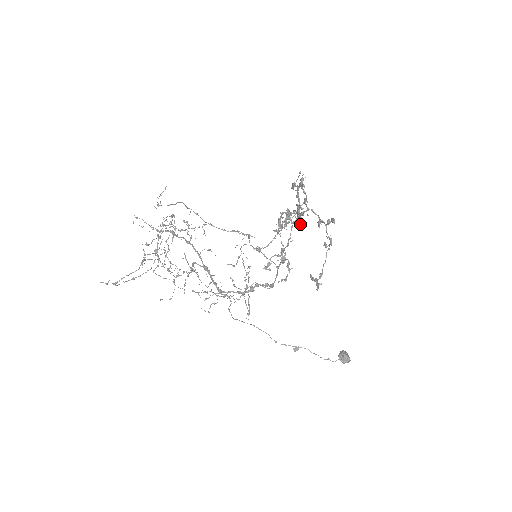
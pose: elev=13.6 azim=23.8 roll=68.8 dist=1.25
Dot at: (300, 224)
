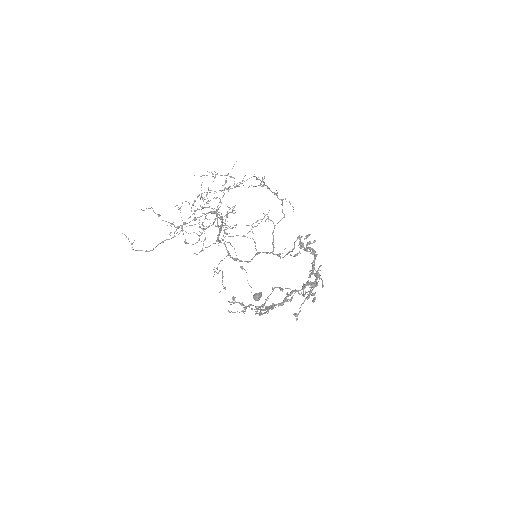
Dot at: (286, 294)
